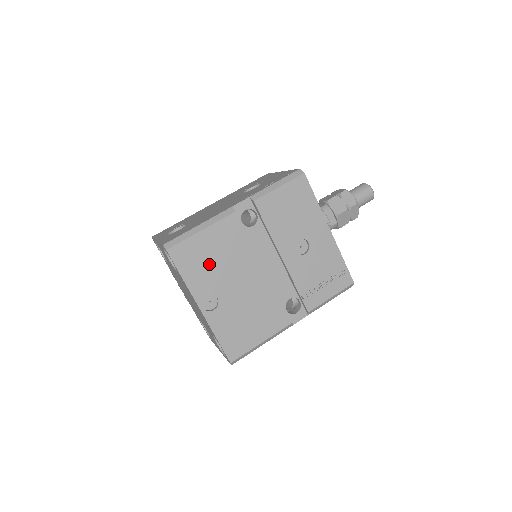
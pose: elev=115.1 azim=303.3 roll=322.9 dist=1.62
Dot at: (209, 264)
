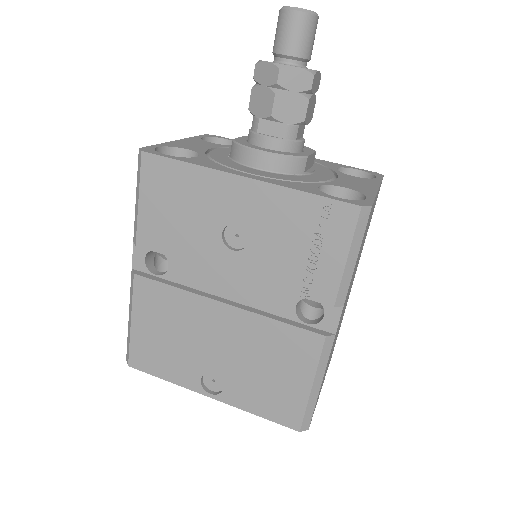
Dot at: (170, 348)
